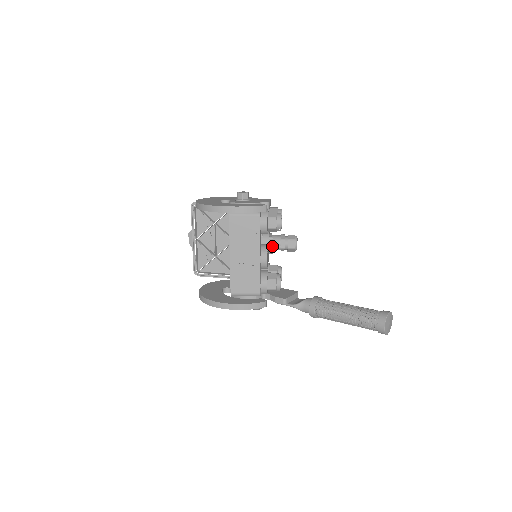
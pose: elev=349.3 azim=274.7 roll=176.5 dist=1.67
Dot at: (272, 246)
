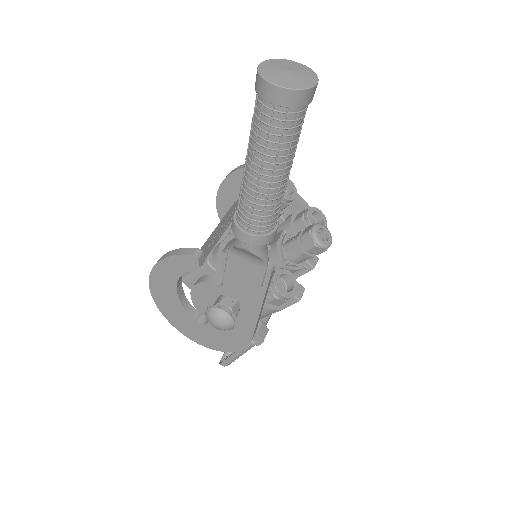
Dot at: (284, 244)
